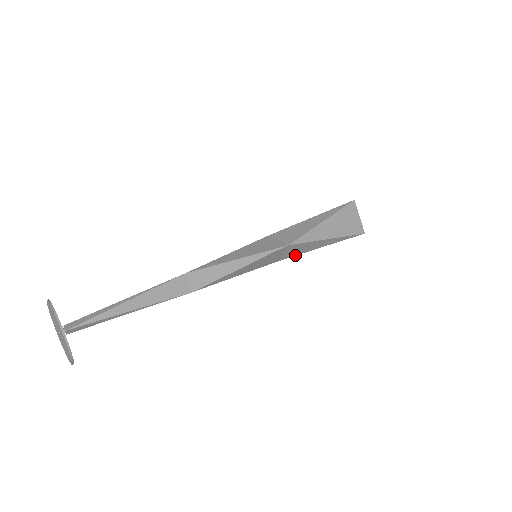
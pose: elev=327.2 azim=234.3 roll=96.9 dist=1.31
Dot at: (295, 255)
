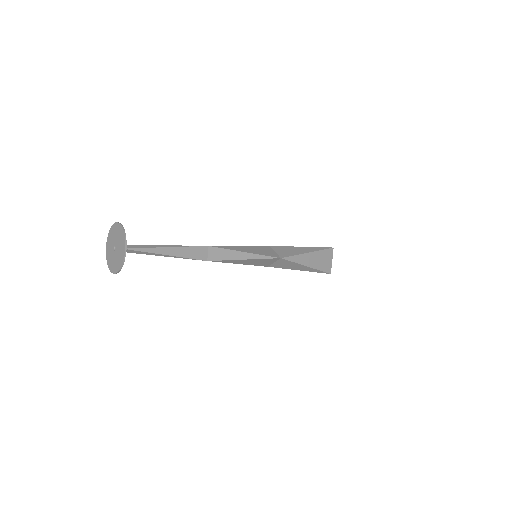
Dot at: occluded
